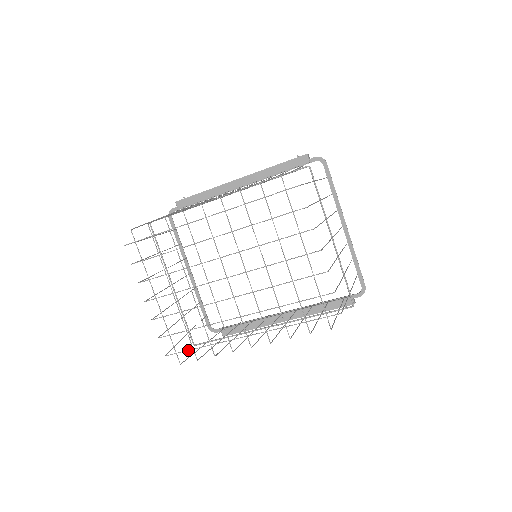
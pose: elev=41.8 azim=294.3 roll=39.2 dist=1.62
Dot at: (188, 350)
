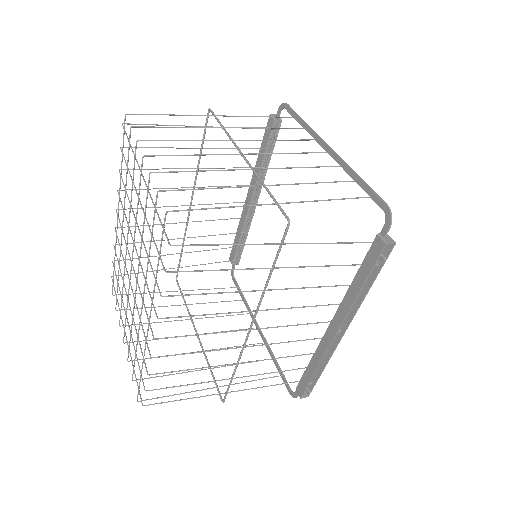
Dot at: occluded
